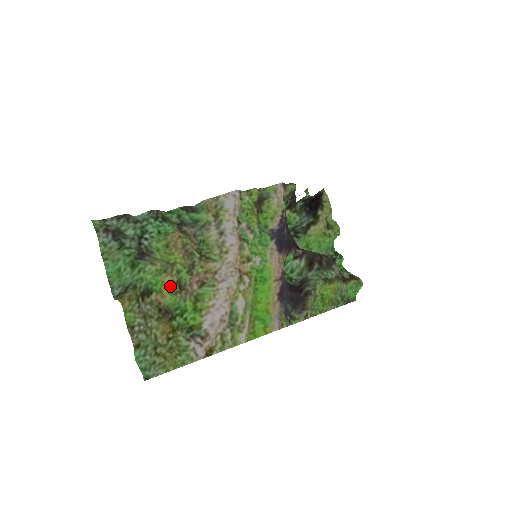
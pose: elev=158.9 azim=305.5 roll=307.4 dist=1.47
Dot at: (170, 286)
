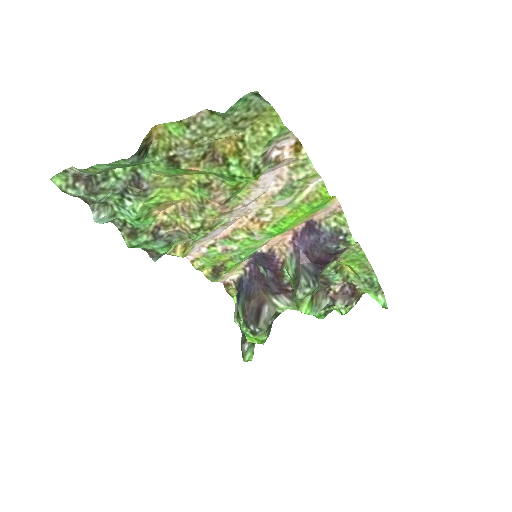
Dot at: (194, 174)
